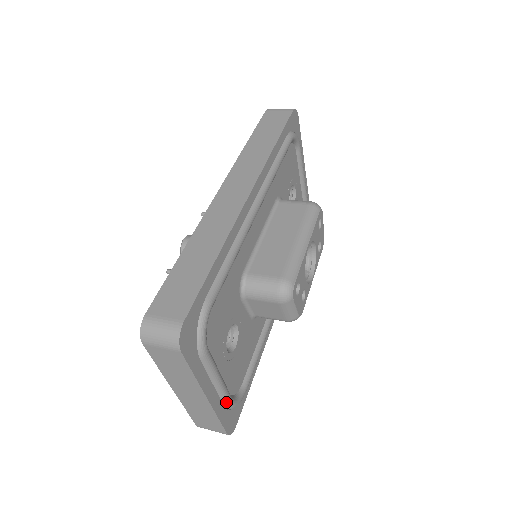
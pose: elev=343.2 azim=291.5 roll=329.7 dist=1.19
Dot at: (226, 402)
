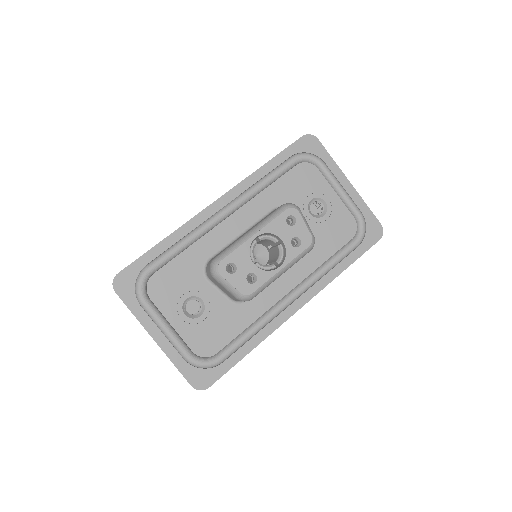
Dot at: (182, 354)
